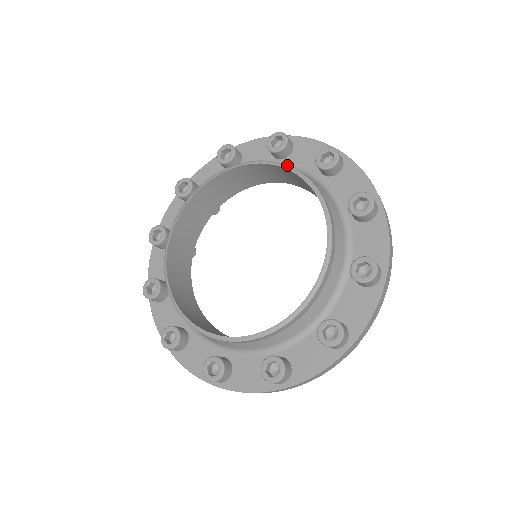
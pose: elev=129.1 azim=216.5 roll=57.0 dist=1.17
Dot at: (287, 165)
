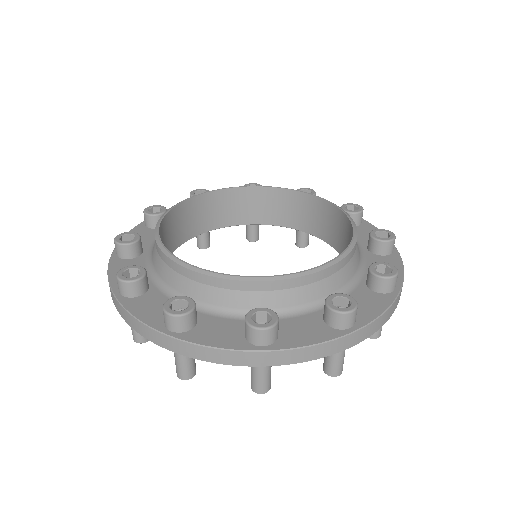
Dot at: (277, 187)
